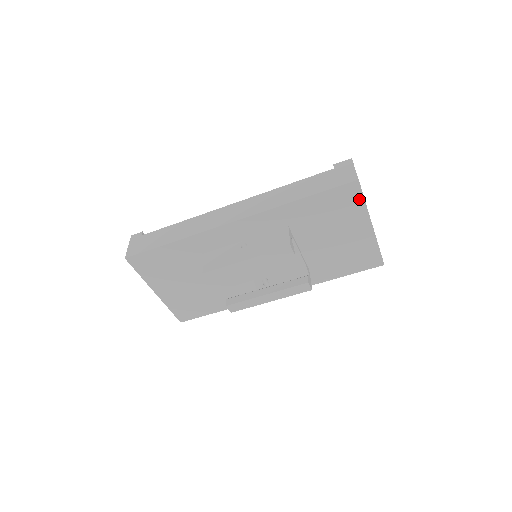
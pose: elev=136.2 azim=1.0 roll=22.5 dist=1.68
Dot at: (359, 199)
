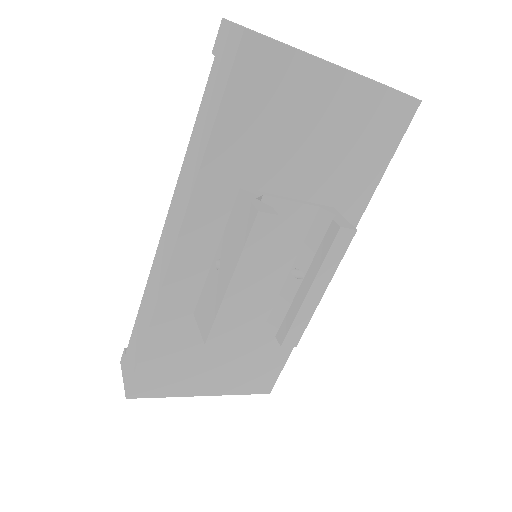
Dot at: (280, 54)
